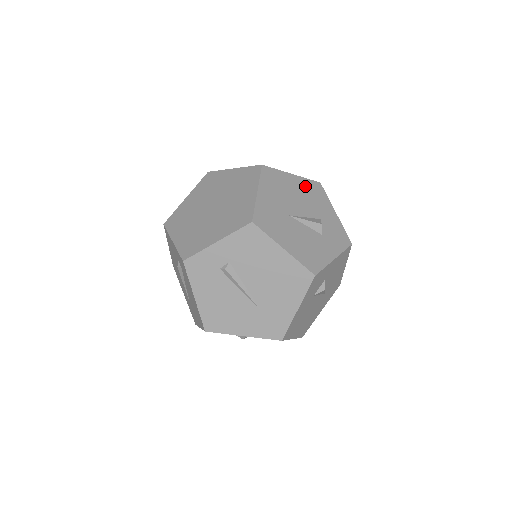
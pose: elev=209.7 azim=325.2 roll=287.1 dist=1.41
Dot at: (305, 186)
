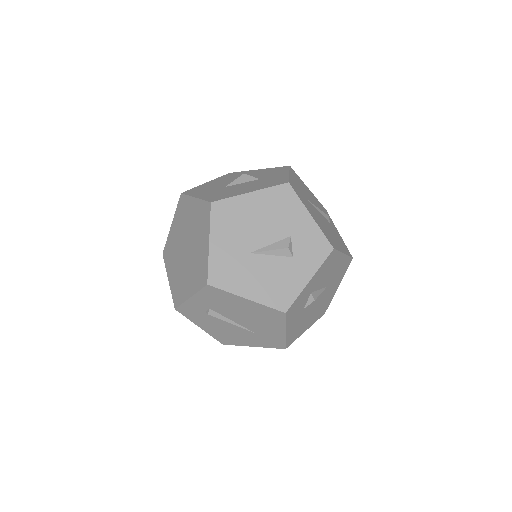
Dot at: (268, 200)
